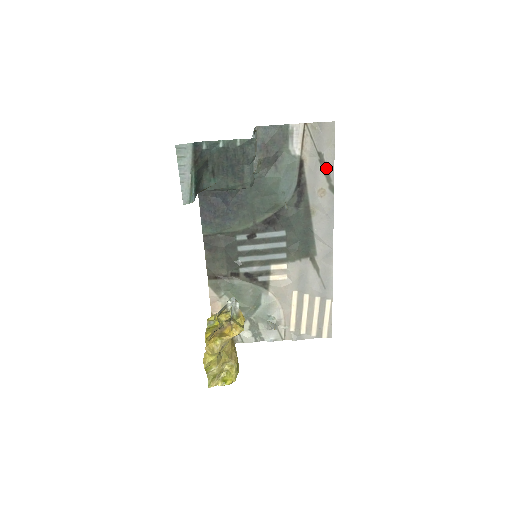
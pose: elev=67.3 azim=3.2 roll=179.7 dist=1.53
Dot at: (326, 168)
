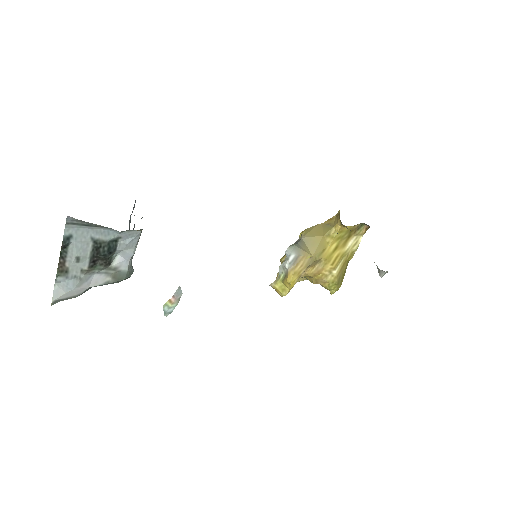
Dot at: occluded
